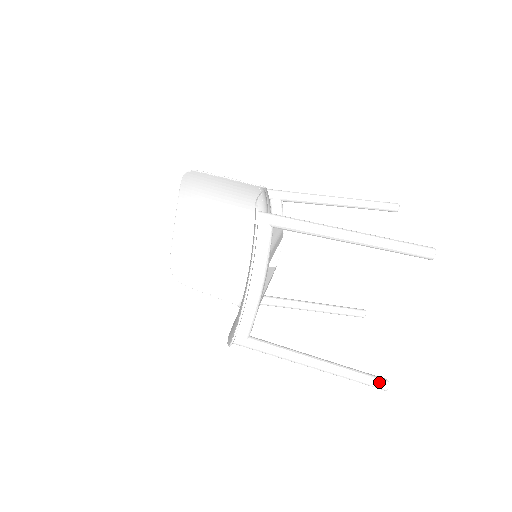
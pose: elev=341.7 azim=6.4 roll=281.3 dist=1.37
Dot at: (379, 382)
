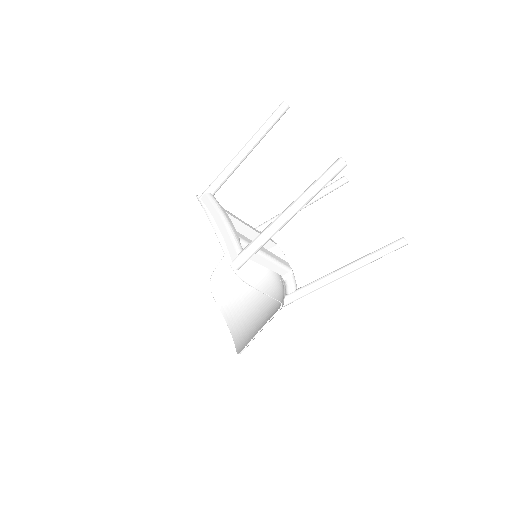
Dot at: (333, 164)
